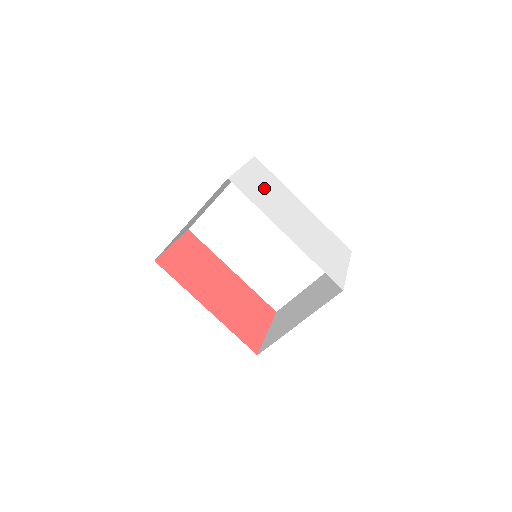
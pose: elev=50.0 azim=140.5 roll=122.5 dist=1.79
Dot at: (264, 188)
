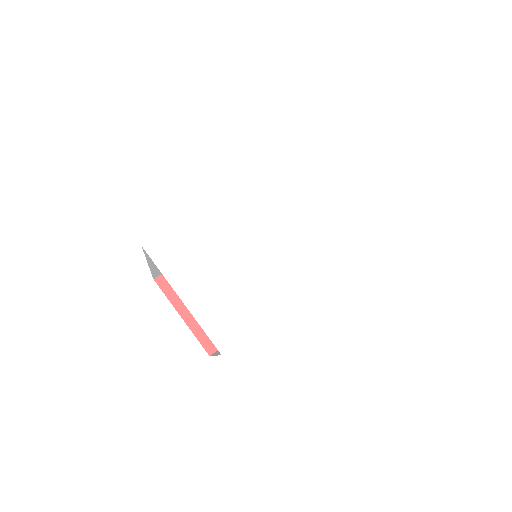
Dot at: (220, 274)
